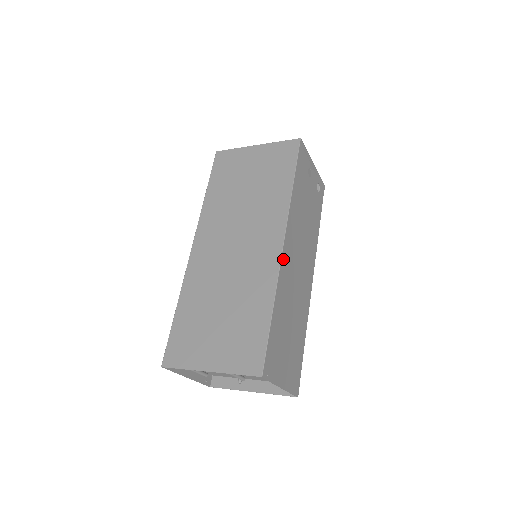
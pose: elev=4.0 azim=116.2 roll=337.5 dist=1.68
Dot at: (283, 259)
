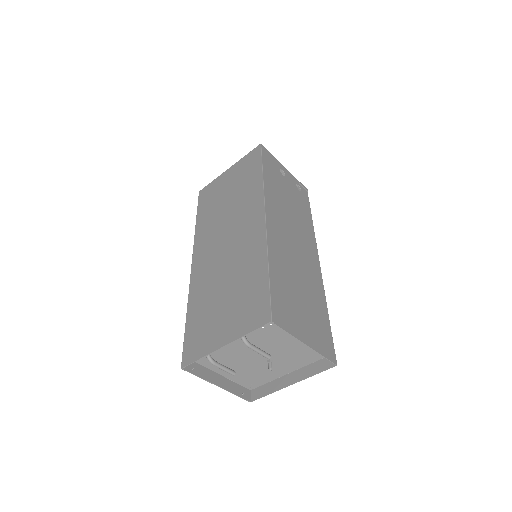
Dot at: (269, 227)
